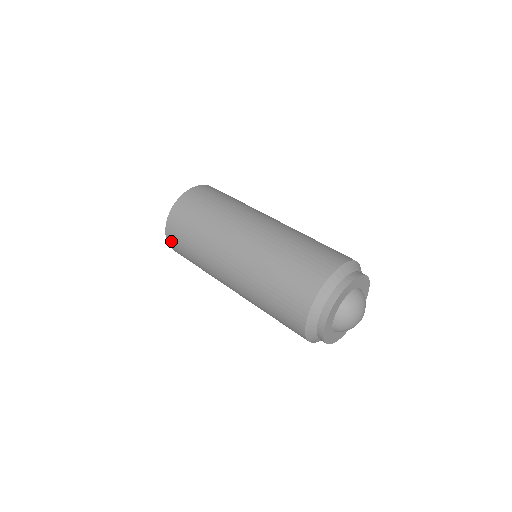
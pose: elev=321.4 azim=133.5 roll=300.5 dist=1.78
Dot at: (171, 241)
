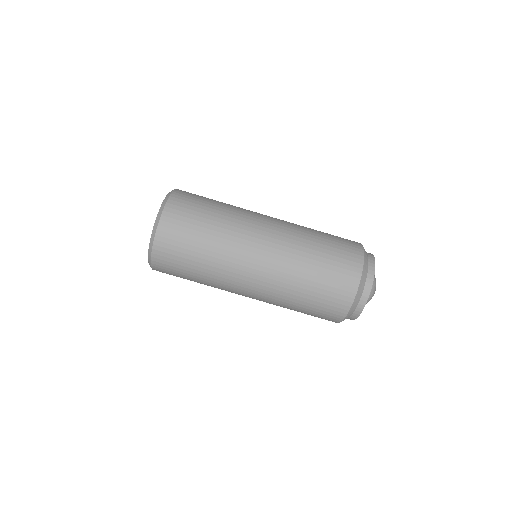
Dot at: (160, 262)
